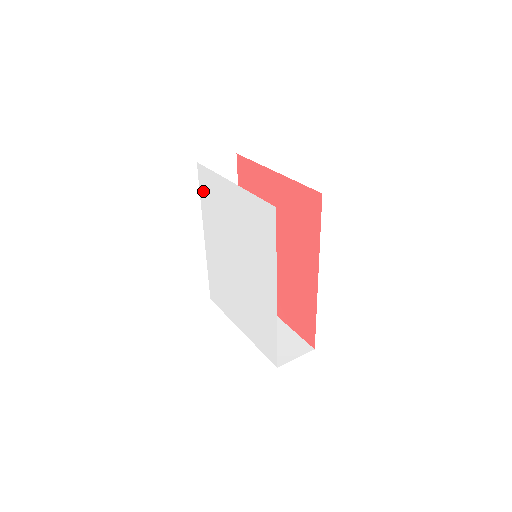
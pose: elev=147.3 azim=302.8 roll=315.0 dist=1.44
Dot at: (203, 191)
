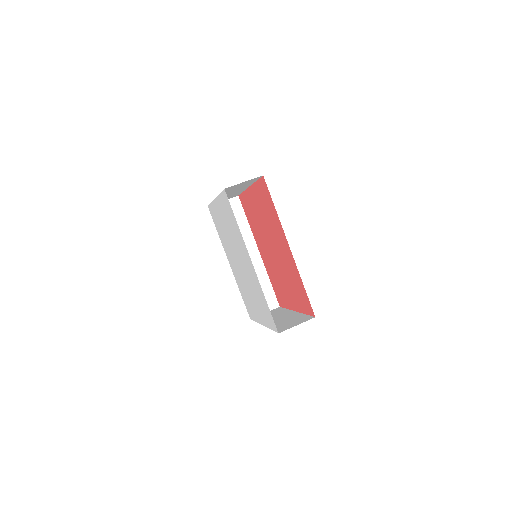
Dot at: (216, 225)
